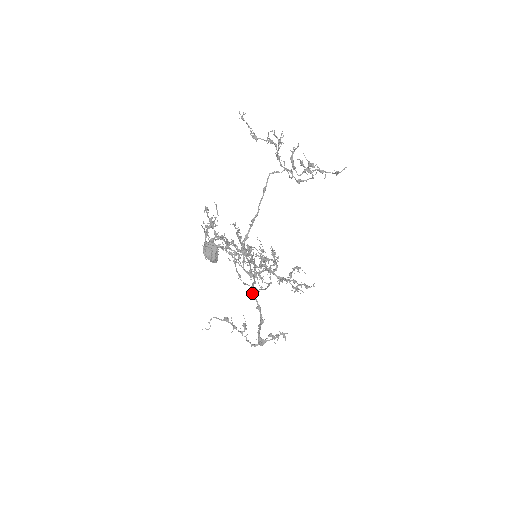
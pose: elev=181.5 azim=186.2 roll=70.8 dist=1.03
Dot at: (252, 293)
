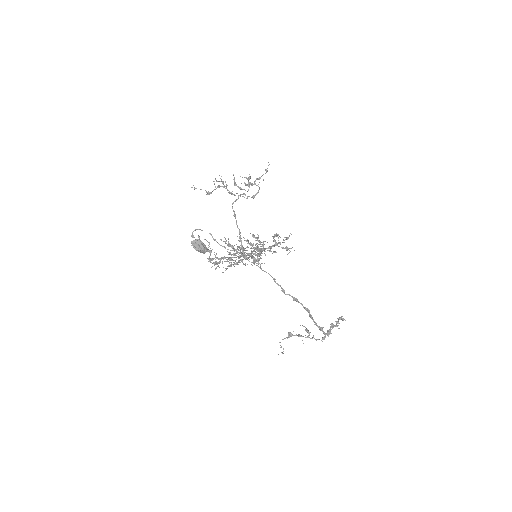
Dot at: occluded
